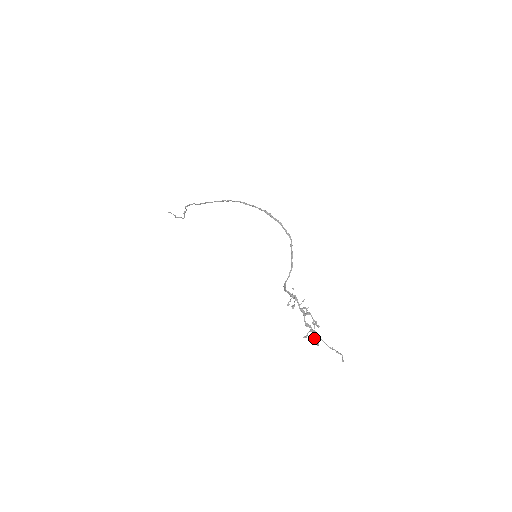
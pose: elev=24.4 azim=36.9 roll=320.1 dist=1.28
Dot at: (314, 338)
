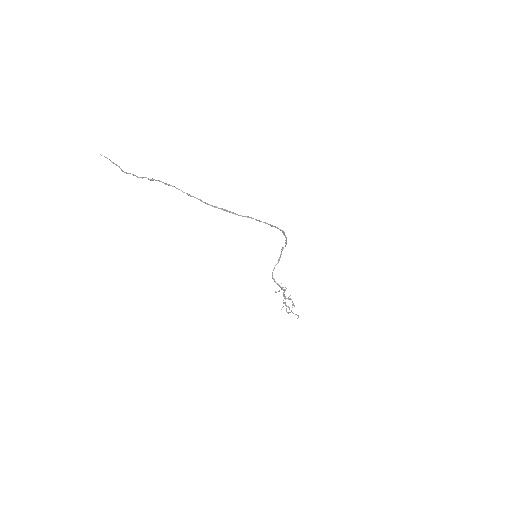
Dot at: occluded
